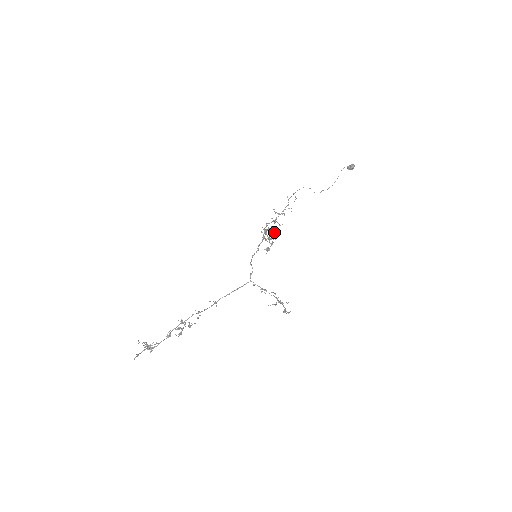
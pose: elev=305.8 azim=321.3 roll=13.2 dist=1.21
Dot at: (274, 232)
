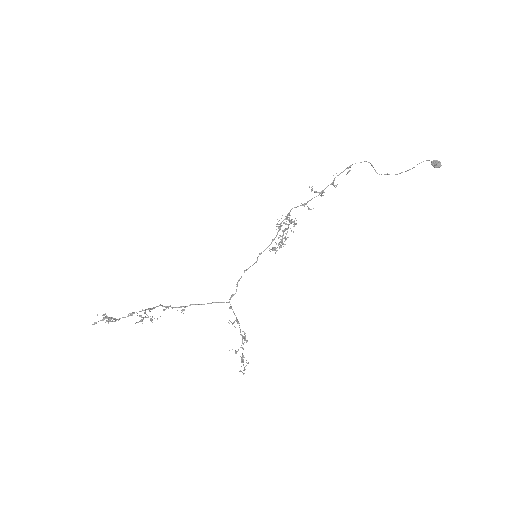
Dot at: (294, 223)
